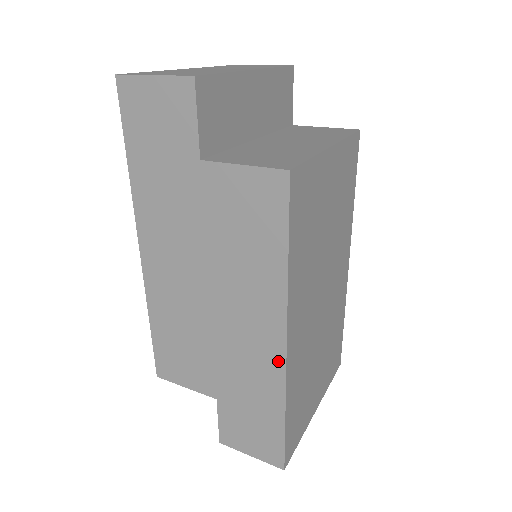
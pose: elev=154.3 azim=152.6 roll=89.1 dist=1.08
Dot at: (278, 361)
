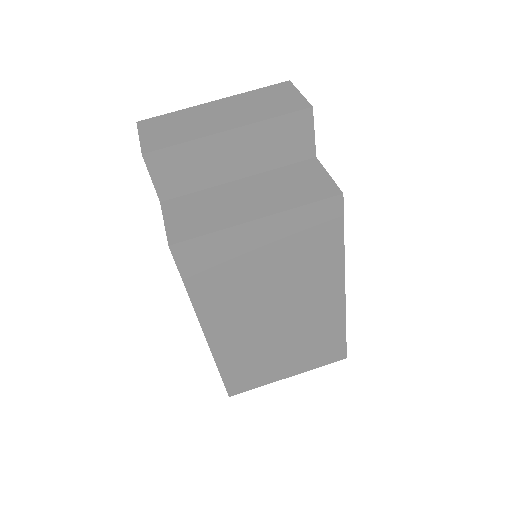
Dot at: occluded
